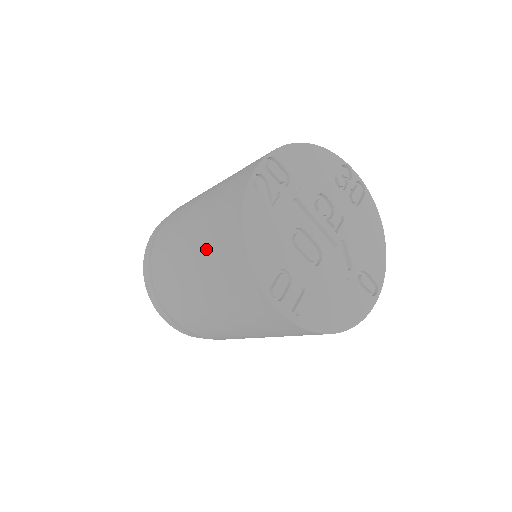
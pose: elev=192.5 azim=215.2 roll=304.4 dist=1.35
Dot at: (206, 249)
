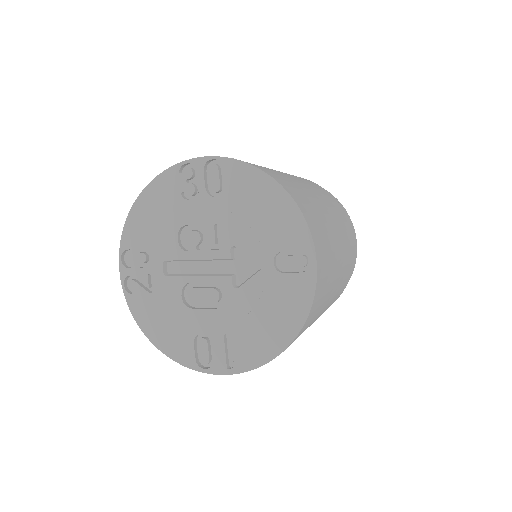
Dot at: occluded
